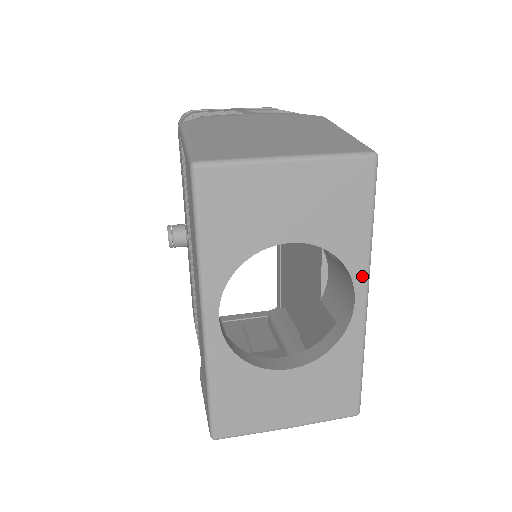
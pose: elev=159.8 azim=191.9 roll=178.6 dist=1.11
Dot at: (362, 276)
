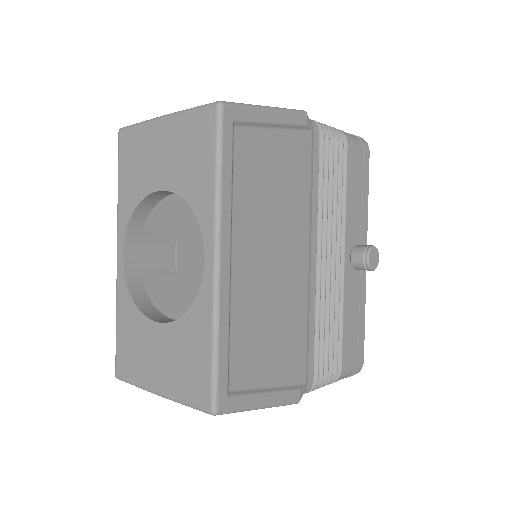
Dot at: (210, 231)
